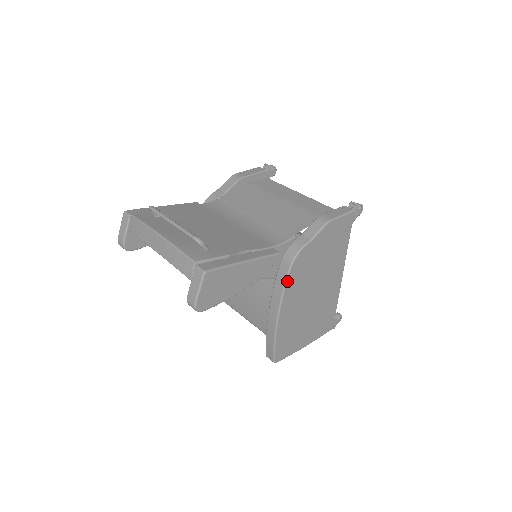
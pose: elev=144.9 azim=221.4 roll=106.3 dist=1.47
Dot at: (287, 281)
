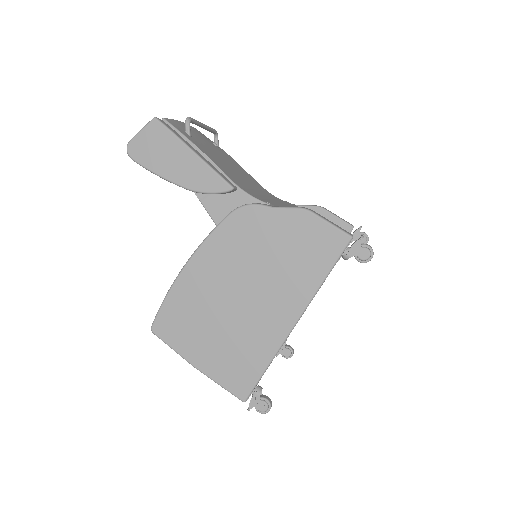
Dot at: (218, 226)
